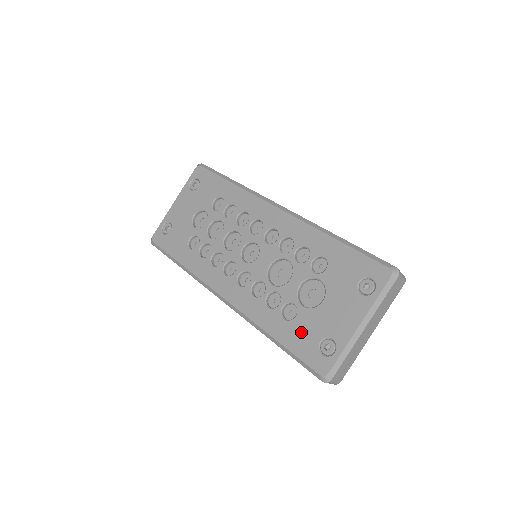
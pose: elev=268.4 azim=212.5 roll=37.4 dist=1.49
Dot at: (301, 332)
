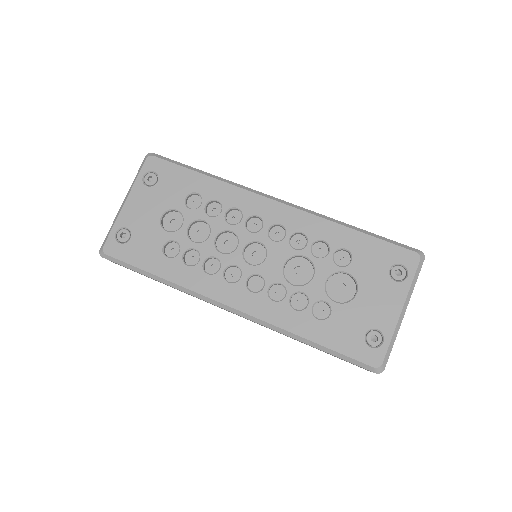
Dot at: (342, 329)
